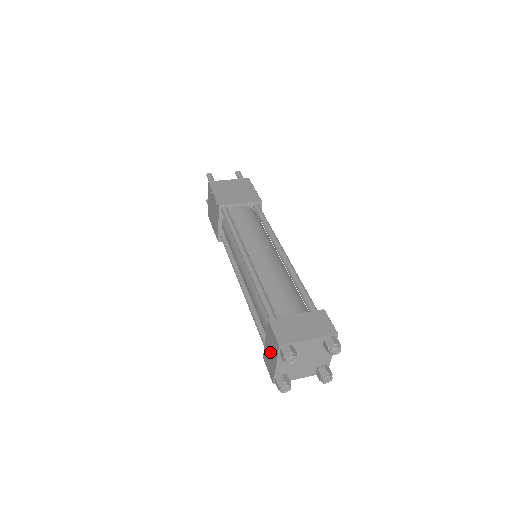
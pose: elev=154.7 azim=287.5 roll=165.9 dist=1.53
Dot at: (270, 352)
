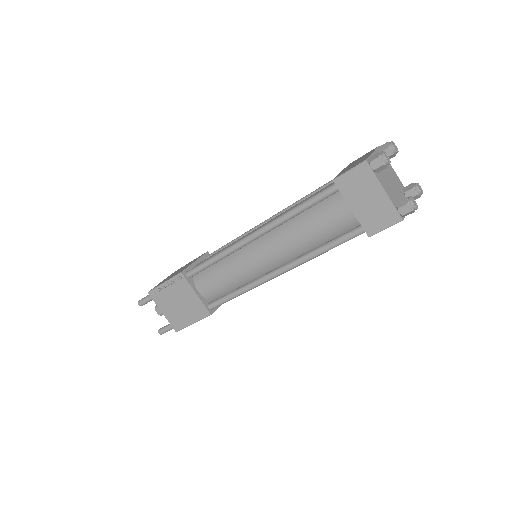
Dot at: (367, 200)
